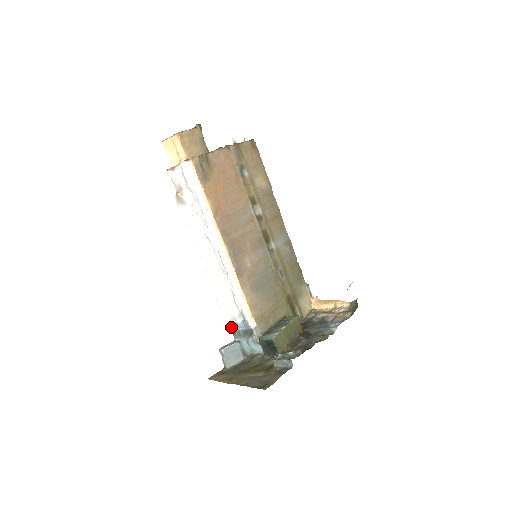
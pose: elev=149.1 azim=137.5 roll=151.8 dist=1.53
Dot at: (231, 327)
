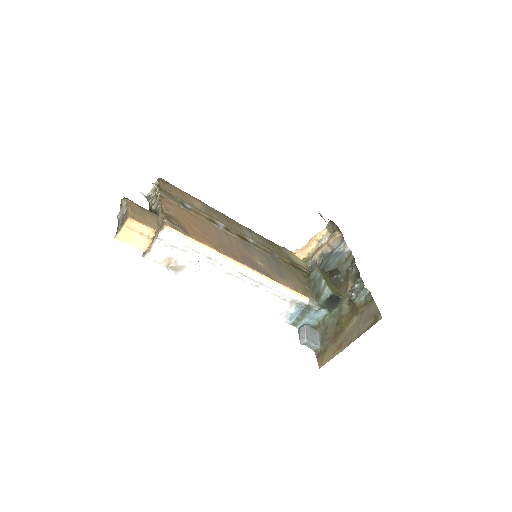
Dot at: (288, 322)
